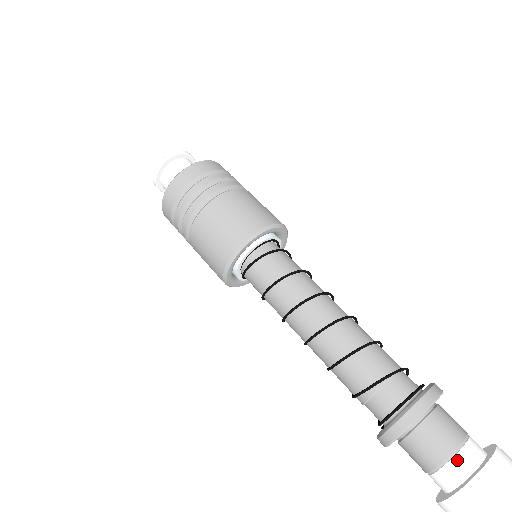
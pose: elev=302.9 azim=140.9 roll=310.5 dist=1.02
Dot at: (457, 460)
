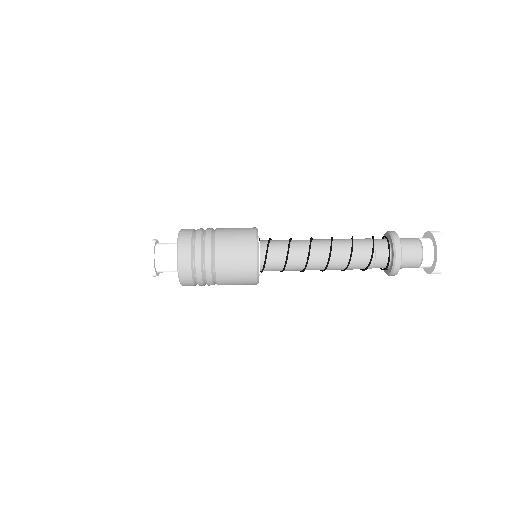
Dot at: (425, 248)
